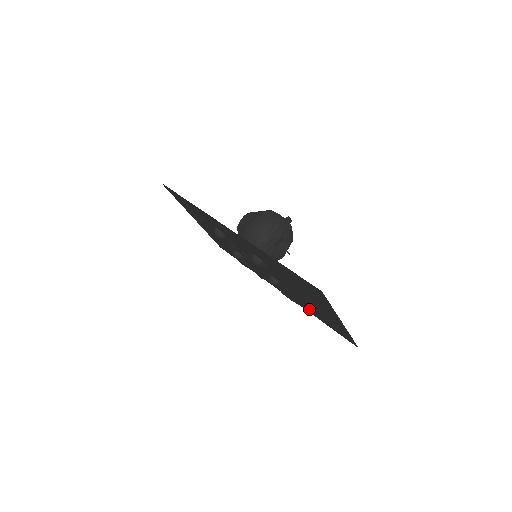
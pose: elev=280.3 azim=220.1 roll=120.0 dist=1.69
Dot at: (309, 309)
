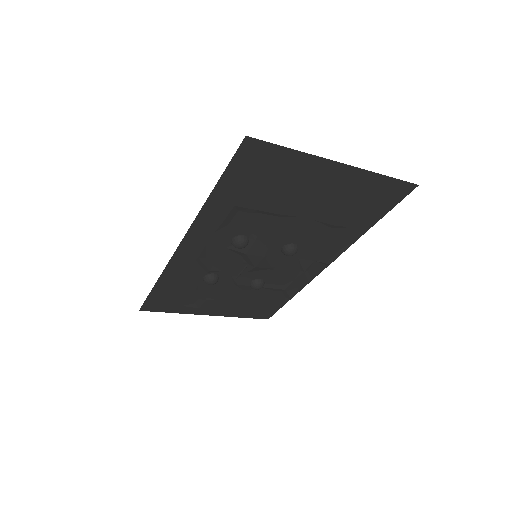
Dot at: (347, 229)
